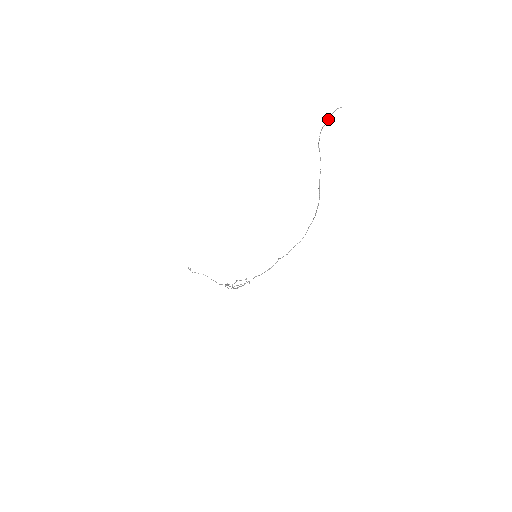
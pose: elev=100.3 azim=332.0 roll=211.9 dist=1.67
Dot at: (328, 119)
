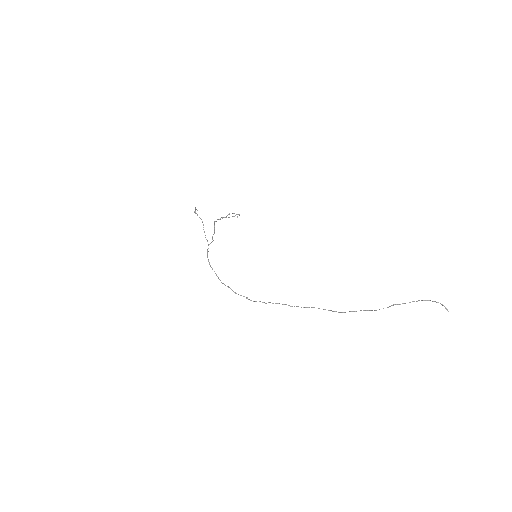
Dot at: (429, 300)
